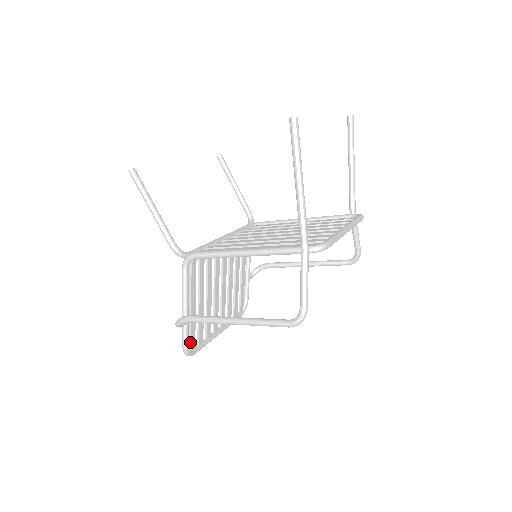
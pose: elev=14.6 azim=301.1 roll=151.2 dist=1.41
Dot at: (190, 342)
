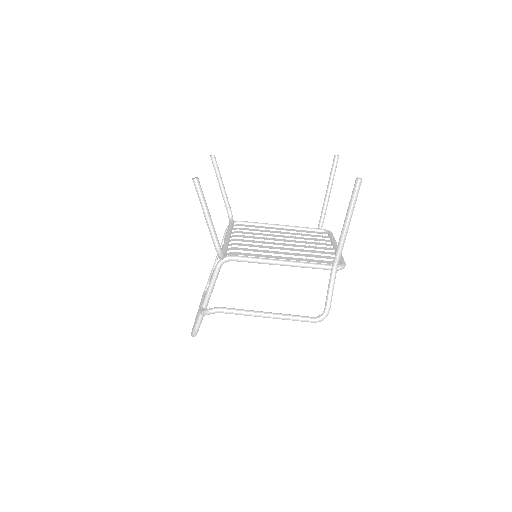
Dot at: occluded
